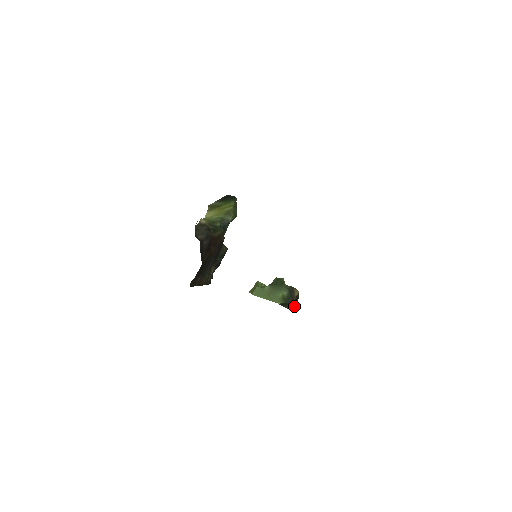
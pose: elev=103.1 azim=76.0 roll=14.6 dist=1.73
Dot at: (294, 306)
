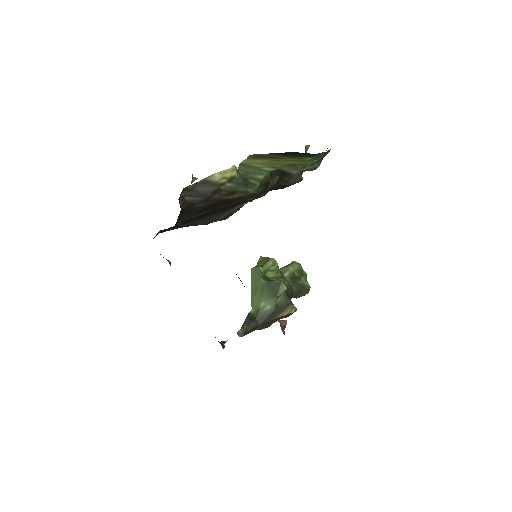
Dot at: (263, 327)
